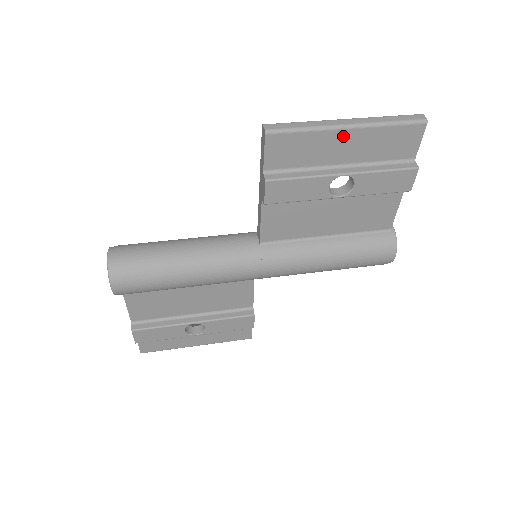
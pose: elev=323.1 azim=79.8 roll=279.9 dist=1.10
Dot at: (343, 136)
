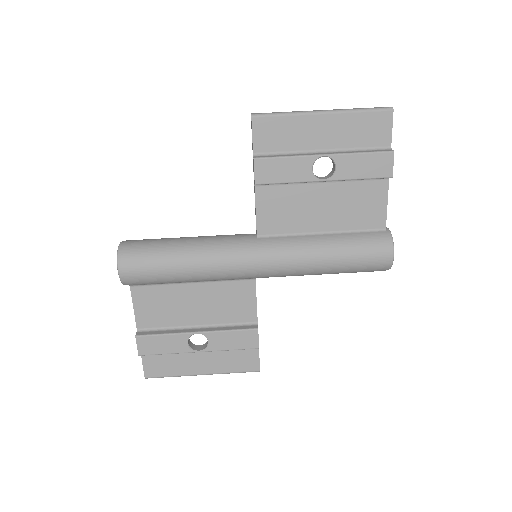
Dot at: (319, 121)
